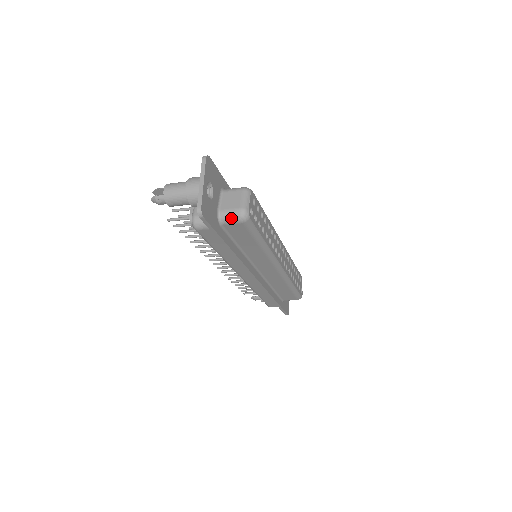
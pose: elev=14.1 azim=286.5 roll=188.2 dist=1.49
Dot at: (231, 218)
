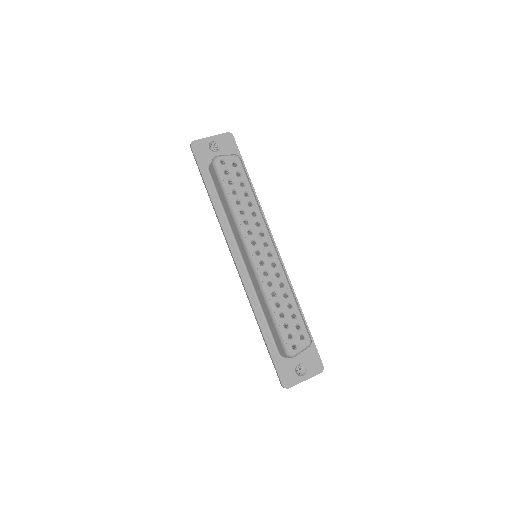
Dot at: occluded
